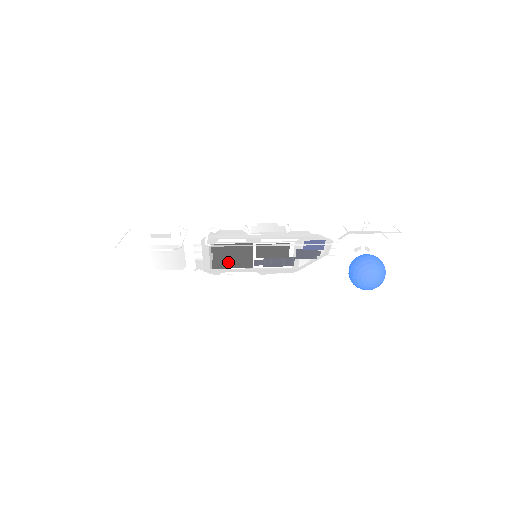
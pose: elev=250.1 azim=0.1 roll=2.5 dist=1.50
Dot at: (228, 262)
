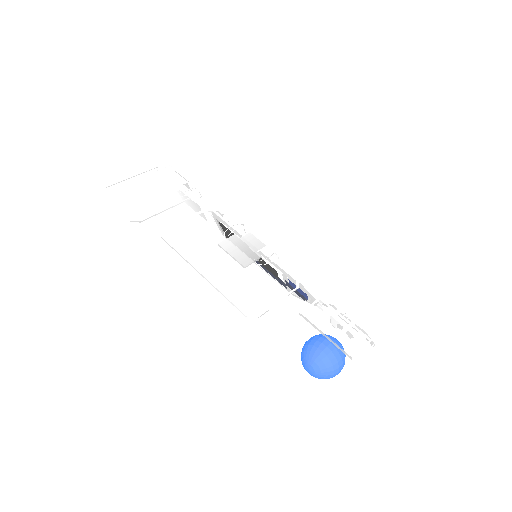
Dot at: occluded
